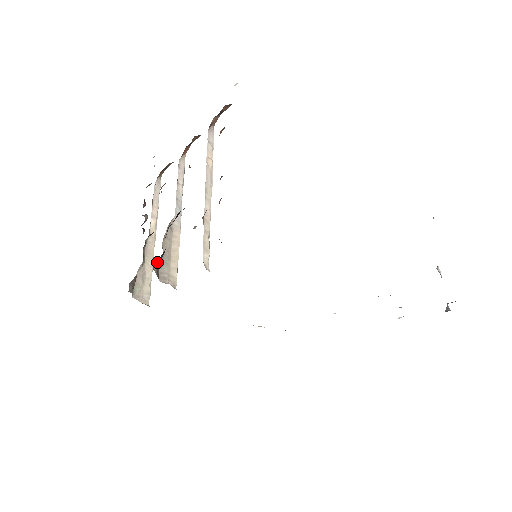
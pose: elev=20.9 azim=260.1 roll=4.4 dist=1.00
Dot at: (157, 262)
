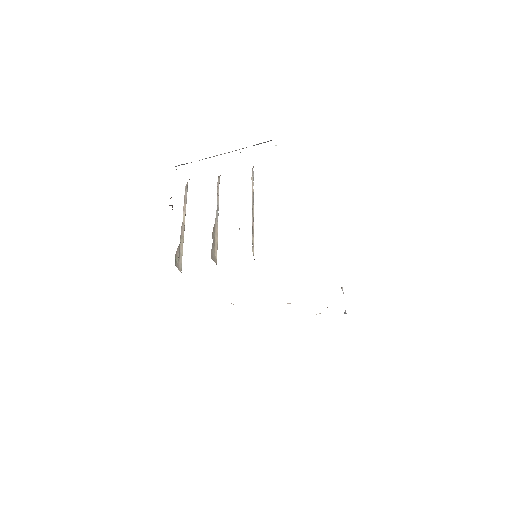
Dot at: occluded
